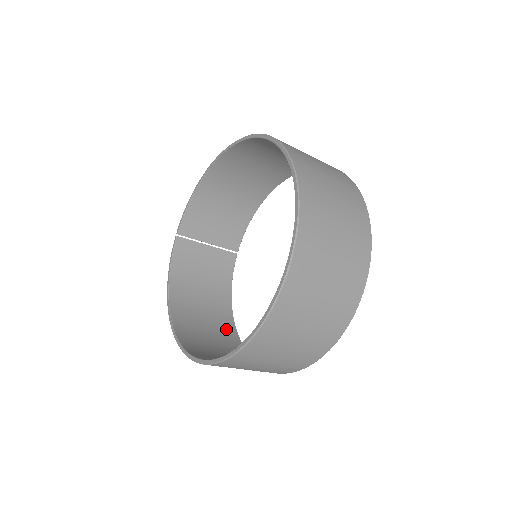
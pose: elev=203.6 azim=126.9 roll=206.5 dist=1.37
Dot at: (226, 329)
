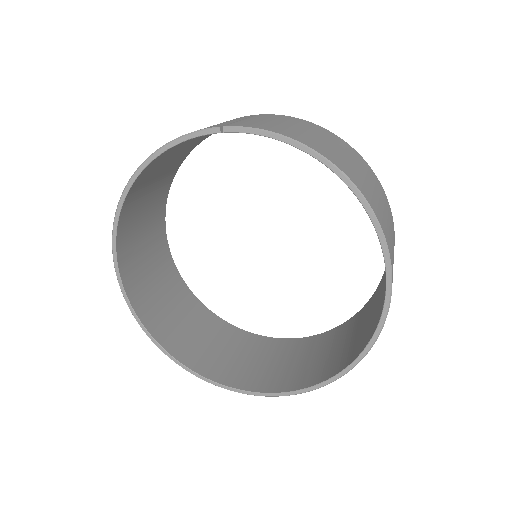
Dot at: (166, 182)
